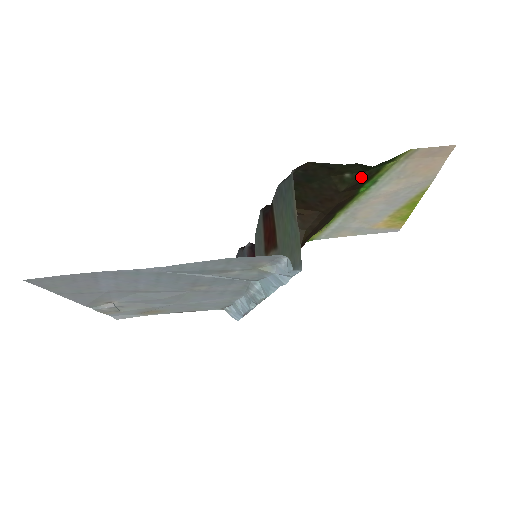
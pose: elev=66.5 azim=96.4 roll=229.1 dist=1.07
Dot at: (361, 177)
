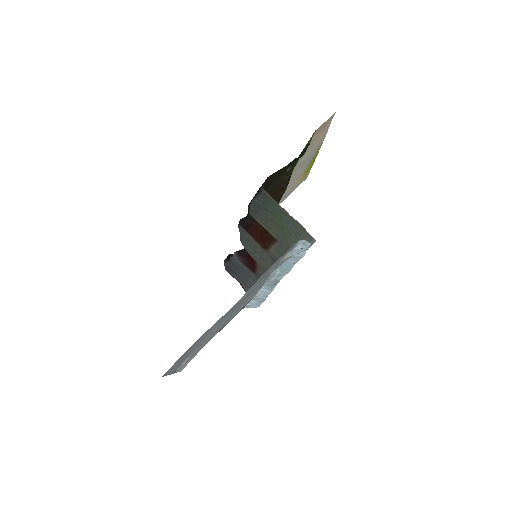
Dot at: (295, 164)
